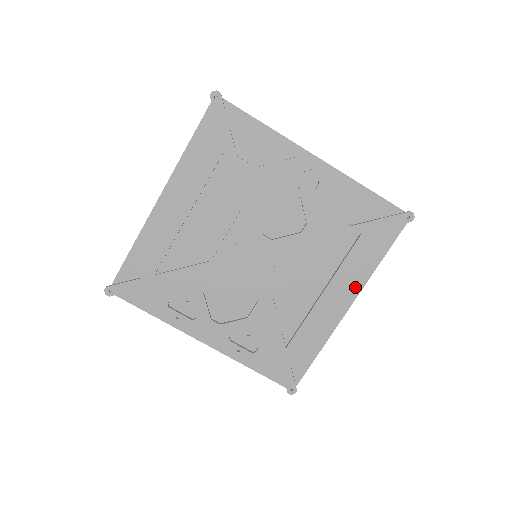
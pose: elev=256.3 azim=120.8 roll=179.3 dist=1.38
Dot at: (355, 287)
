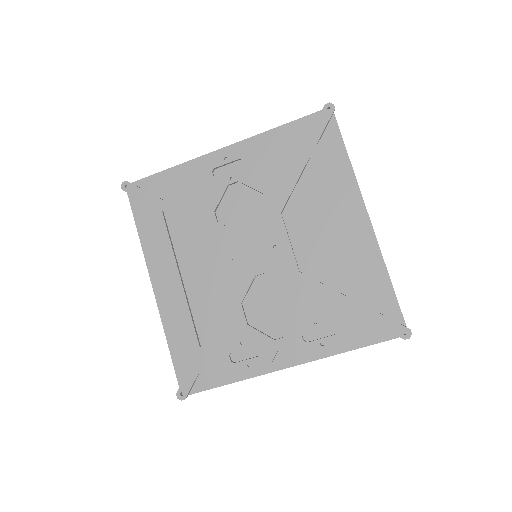
Dot at: (353, 197)
